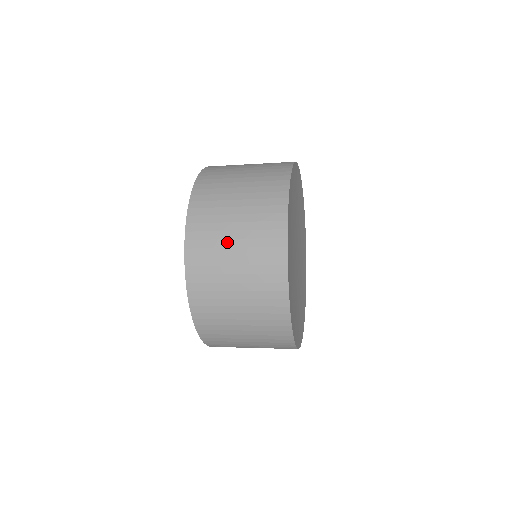
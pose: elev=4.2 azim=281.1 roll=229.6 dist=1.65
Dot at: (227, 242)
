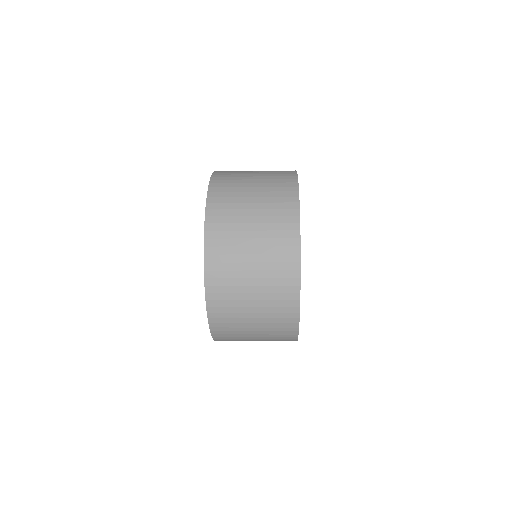
Dot at: (245, 226)
